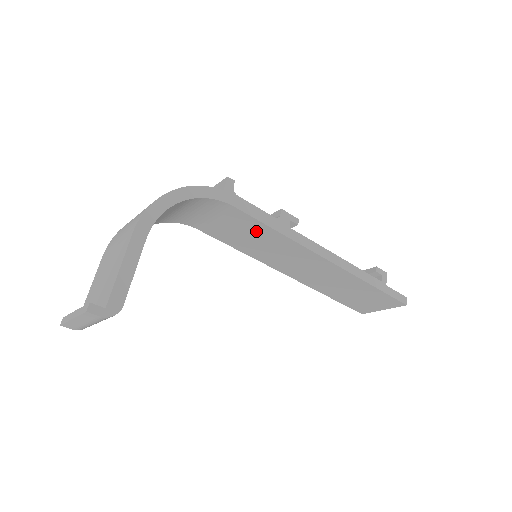
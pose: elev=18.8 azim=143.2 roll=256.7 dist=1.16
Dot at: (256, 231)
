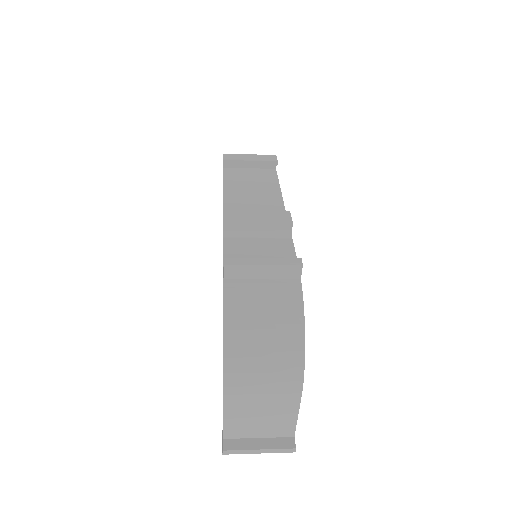
Dot at: occluded
